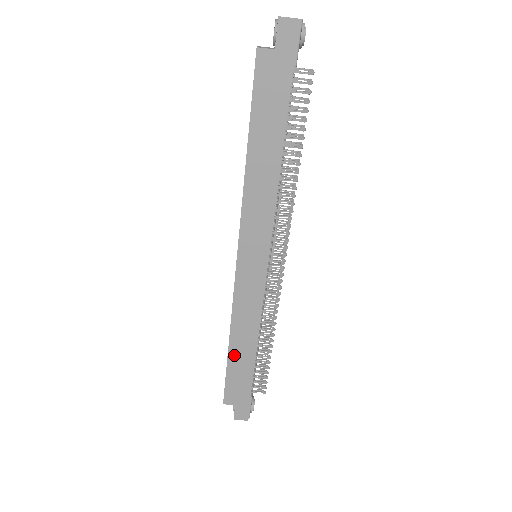
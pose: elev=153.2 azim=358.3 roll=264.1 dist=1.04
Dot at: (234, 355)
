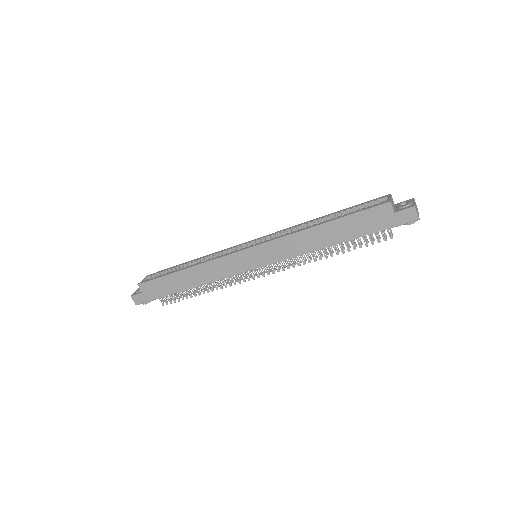
Dot at: (179, 276)
